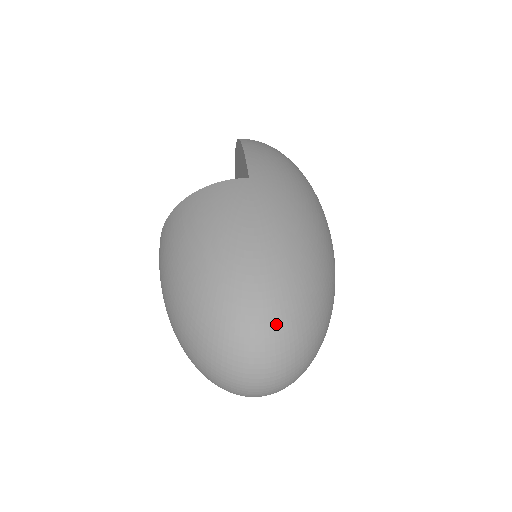
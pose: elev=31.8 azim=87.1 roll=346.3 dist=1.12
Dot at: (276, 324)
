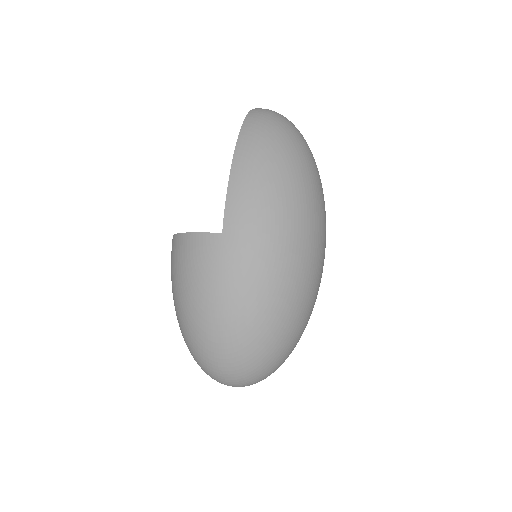
Dot at: (234, 368)
